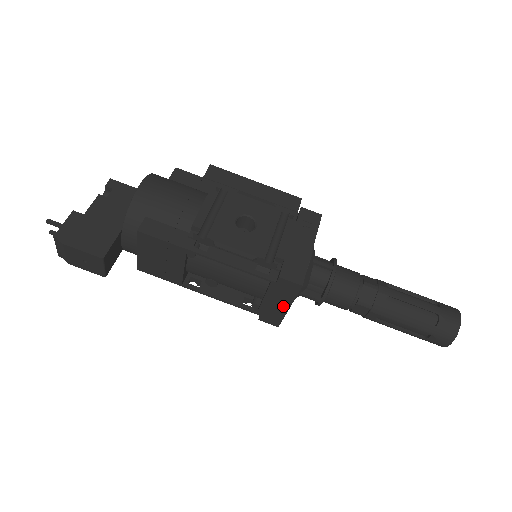
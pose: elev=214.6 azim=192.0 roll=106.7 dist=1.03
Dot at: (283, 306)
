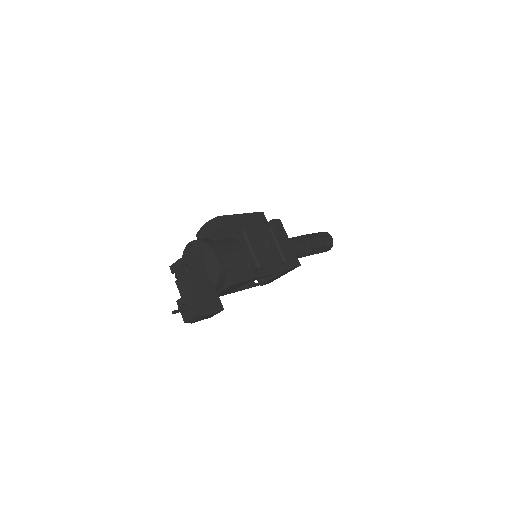
Dot at: occluded
